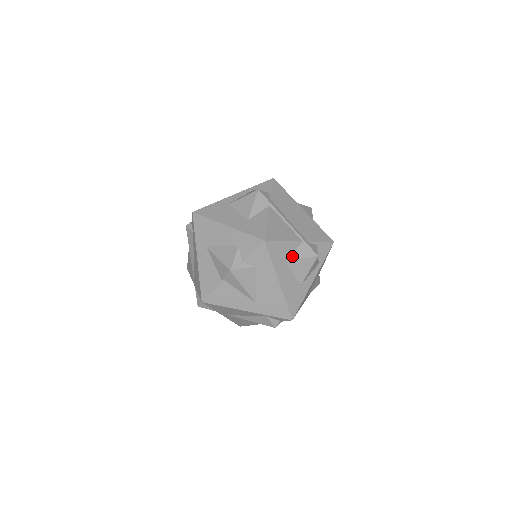
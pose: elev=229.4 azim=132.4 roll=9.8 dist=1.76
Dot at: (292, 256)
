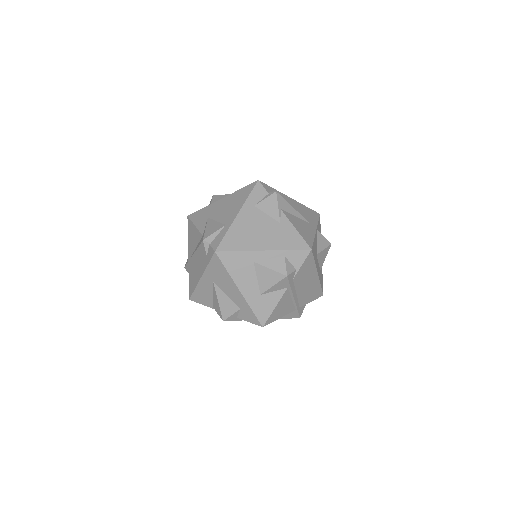
Dot at: occluded
